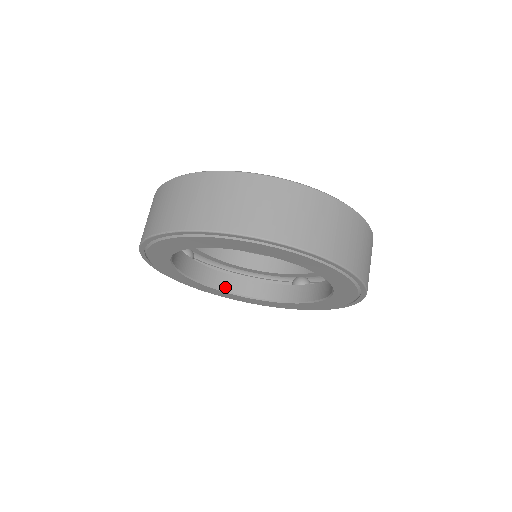
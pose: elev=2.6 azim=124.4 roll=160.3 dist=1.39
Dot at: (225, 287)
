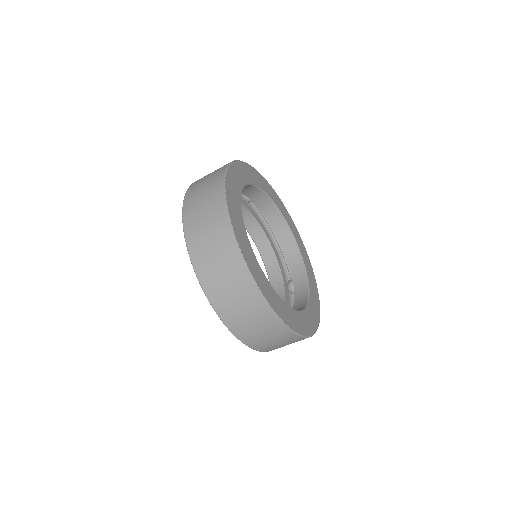
Dot at: (254, 235)
